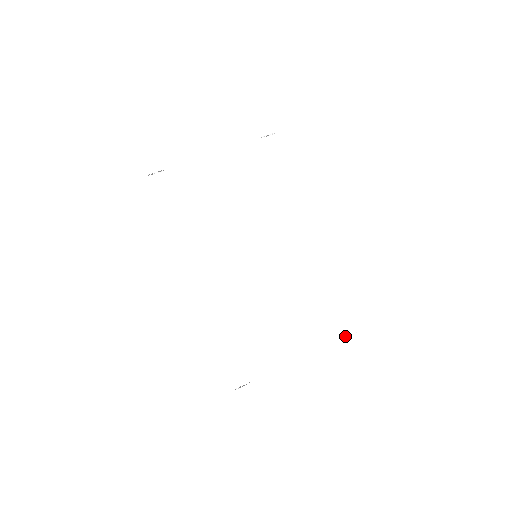
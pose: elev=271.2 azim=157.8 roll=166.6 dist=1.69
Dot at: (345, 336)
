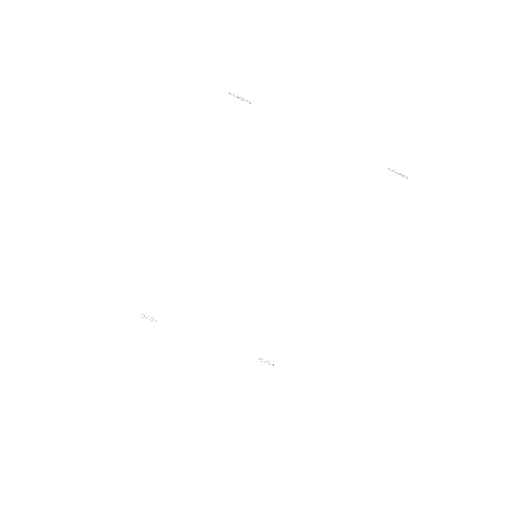
Dot at: occluded
